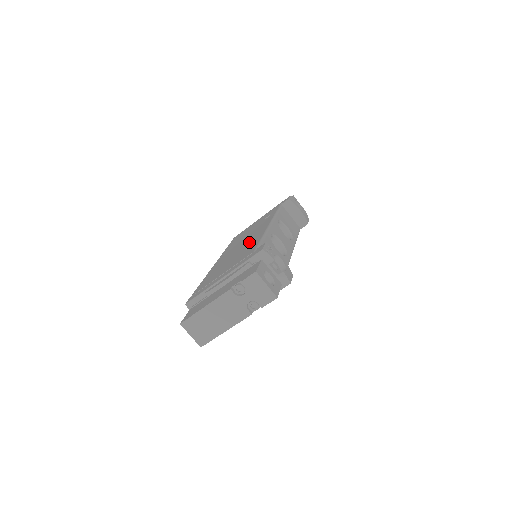
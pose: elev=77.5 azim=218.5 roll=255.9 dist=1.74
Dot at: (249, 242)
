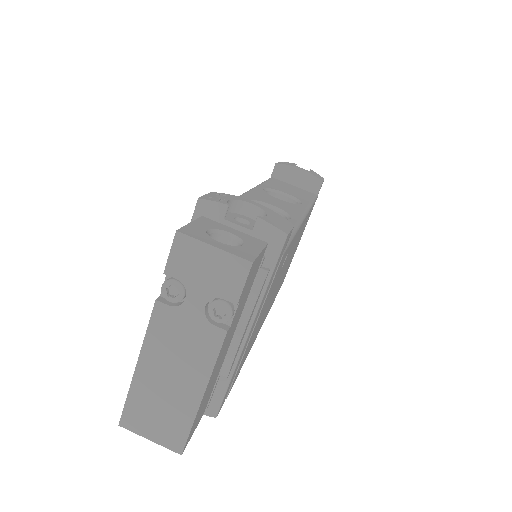
Dot at: occluded
